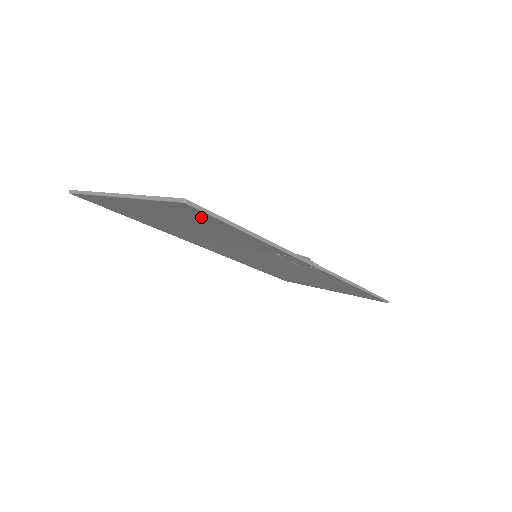
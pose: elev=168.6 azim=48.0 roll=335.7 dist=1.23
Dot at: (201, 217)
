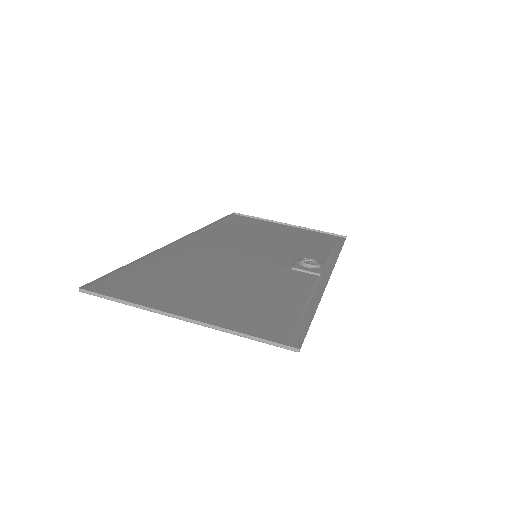
Dot at: (280, 322)
